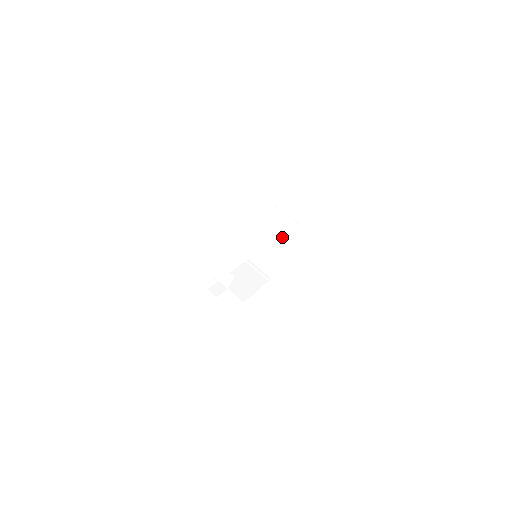
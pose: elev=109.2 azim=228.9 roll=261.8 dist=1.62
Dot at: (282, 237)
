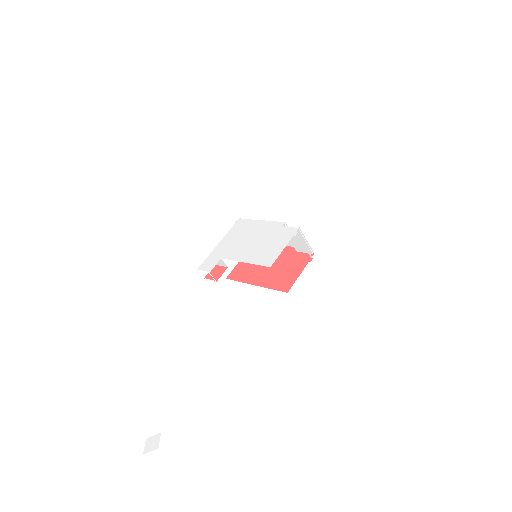
Dot at: occluded
